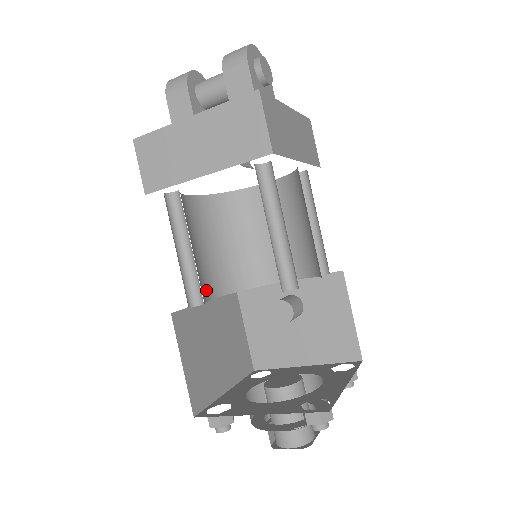
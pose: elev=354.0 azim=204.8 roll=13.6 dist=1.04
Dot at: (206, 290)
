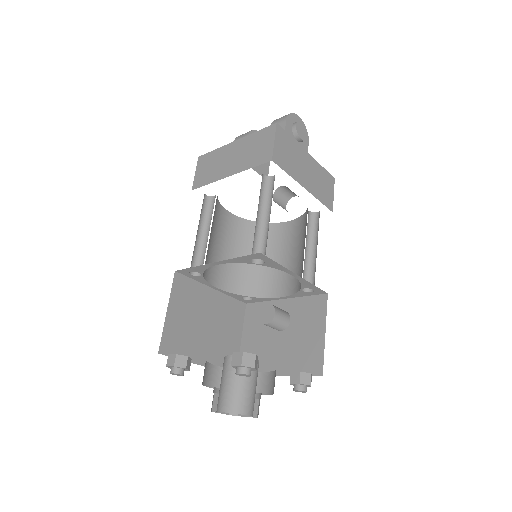
Dot at: (213, 277)
